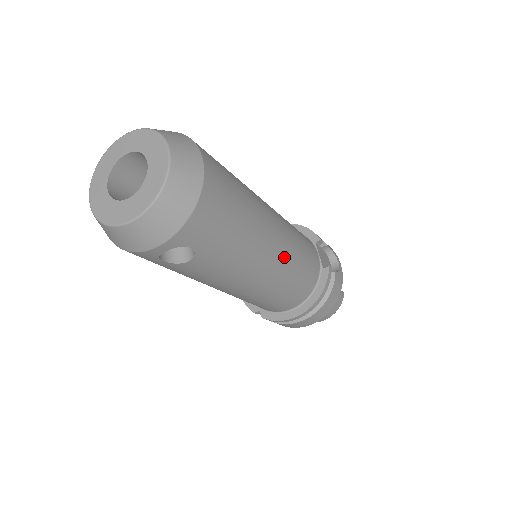
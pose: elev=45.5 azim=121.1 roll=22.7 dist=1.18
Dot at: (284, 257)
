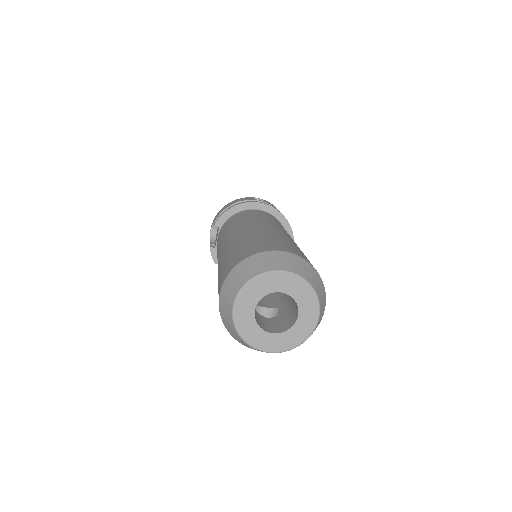
Dot at: occluded
